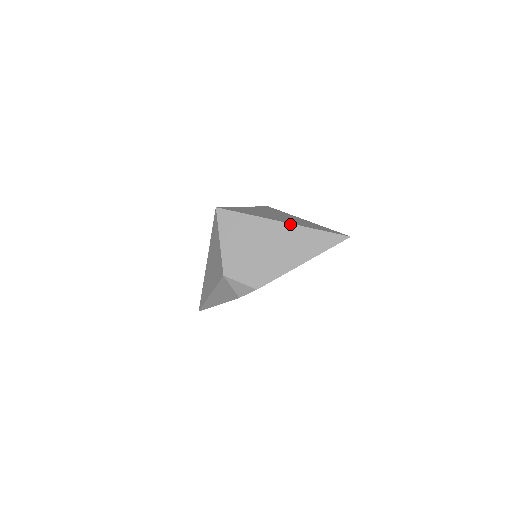
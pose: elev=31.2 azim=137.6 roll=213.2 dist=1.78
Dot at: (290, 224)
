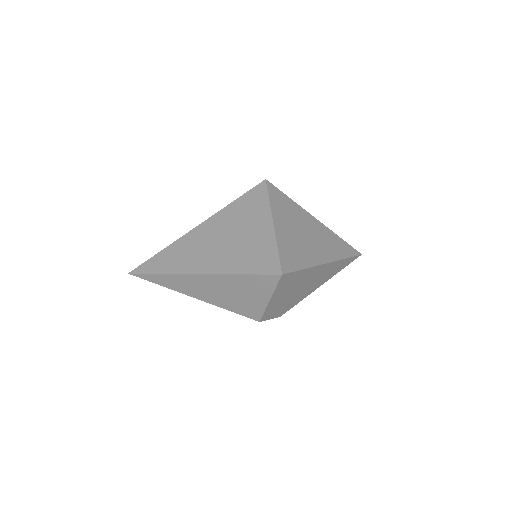
Dot at: (332, 263)
